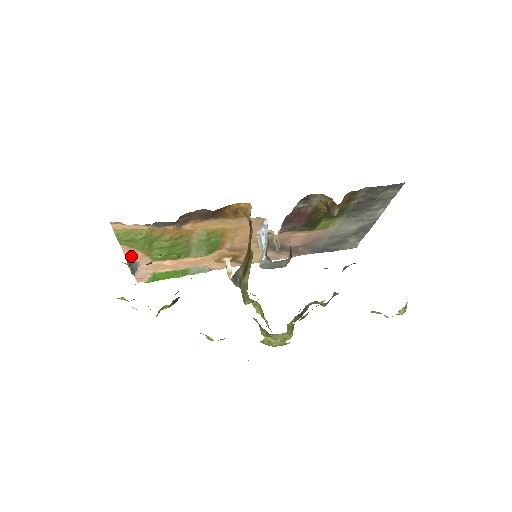
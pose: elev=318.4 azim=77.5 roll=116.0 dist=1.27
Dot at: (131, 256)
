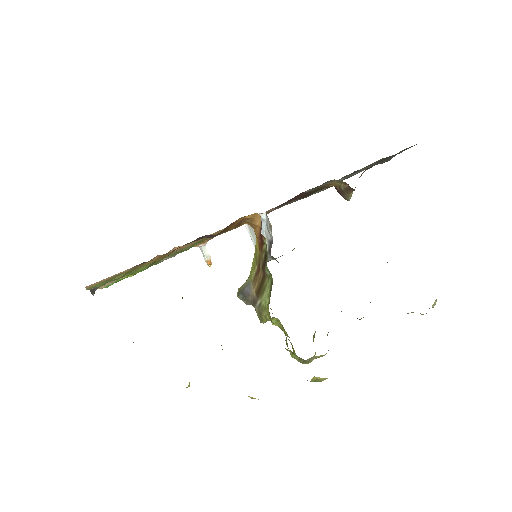
Dot at: occluded
